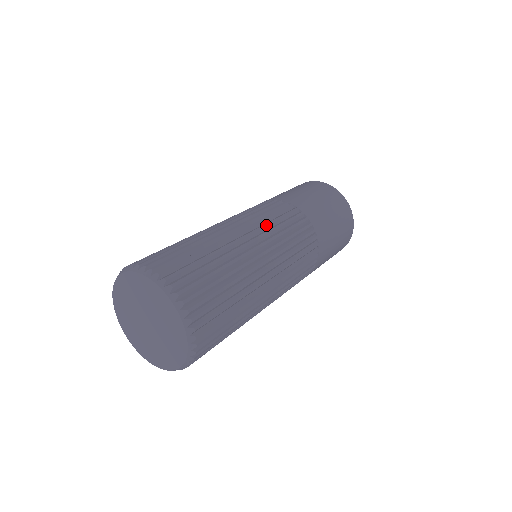
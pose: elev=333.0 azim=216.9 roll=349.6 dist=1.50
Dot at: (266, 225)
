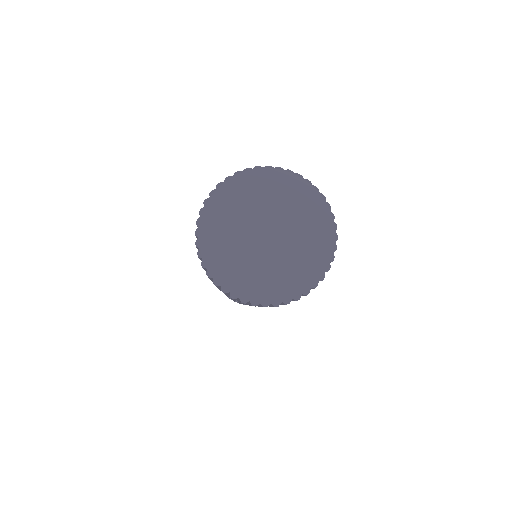
Dot at: occluded
